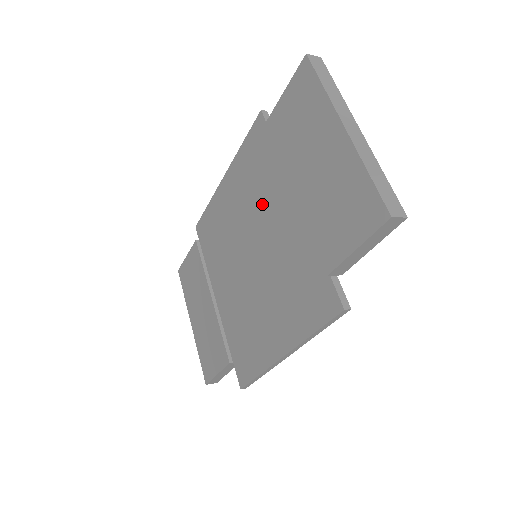
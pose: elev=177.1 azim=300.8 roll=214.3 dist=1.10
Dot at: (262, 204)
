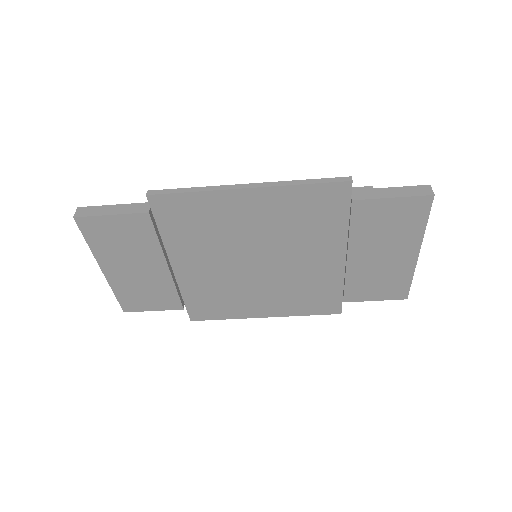
Dot at: (301, 242)
